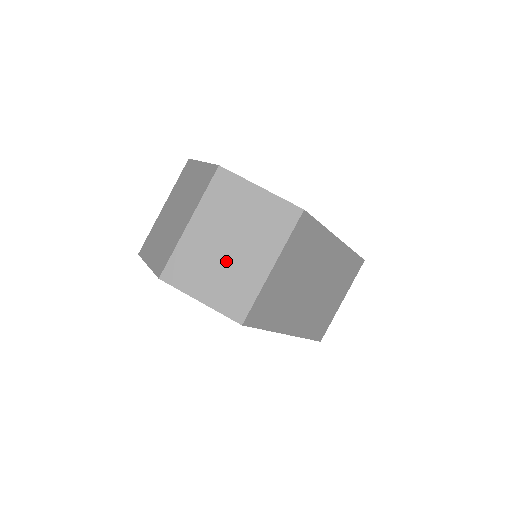
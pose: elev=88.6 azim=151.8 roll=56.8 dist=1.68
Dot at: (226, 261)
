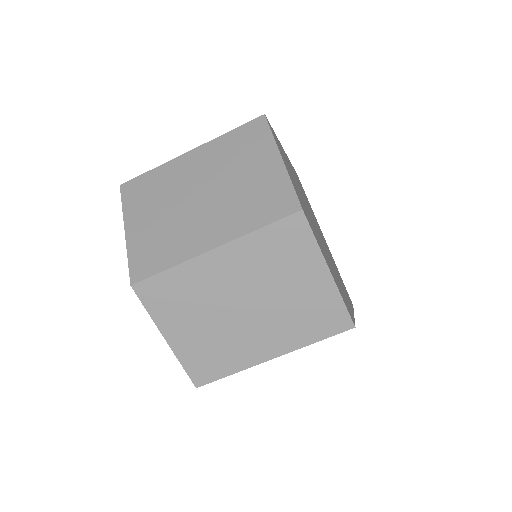
Dot at: (226, 320)
